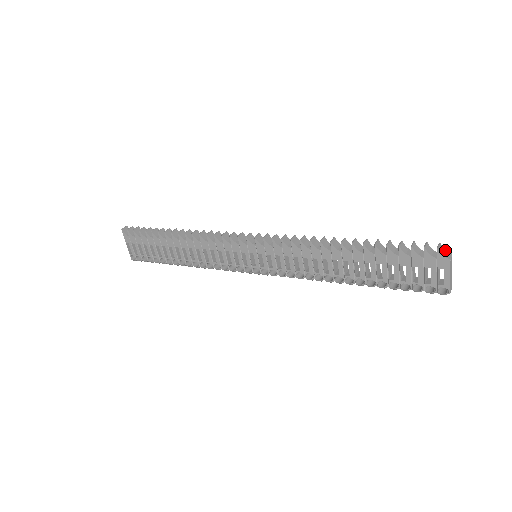
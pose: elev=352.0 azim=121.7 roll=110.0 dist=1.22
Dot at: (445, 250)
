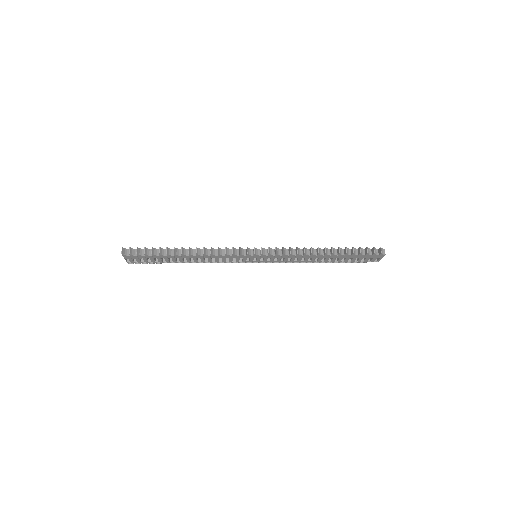
Dot at: (382, 249)
